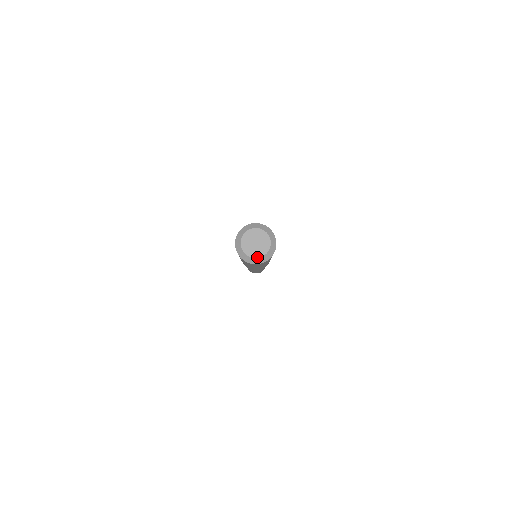
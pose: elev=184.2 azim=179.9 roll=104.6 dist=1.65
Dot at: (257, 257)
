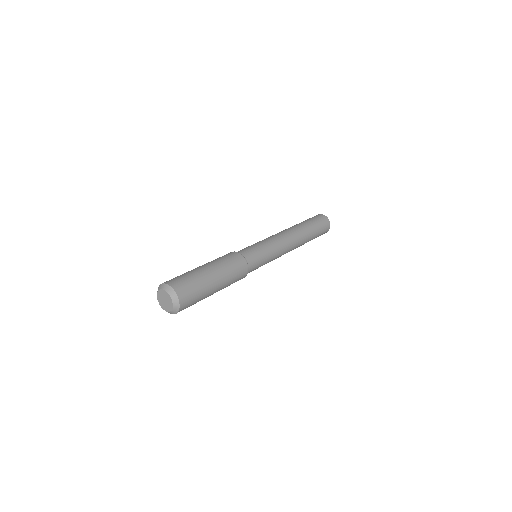
Dot at: (170, 311)
